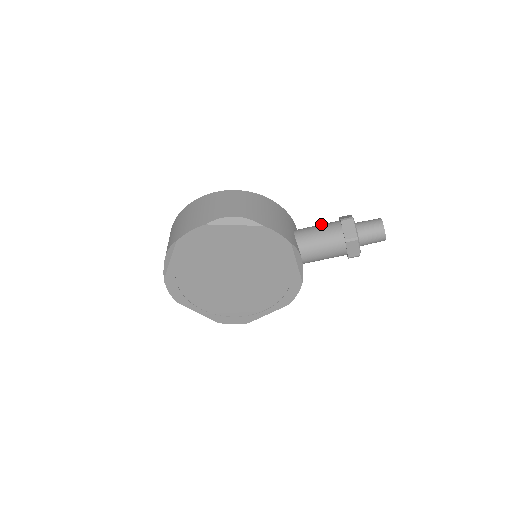
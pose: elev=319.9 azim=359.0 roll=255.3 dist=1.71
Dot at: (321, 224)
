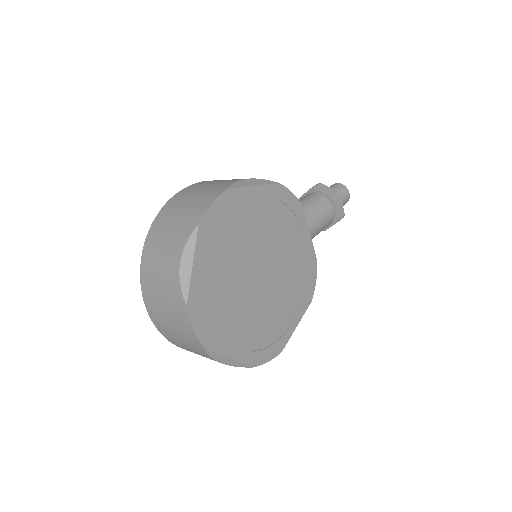
Dot at: occluded
